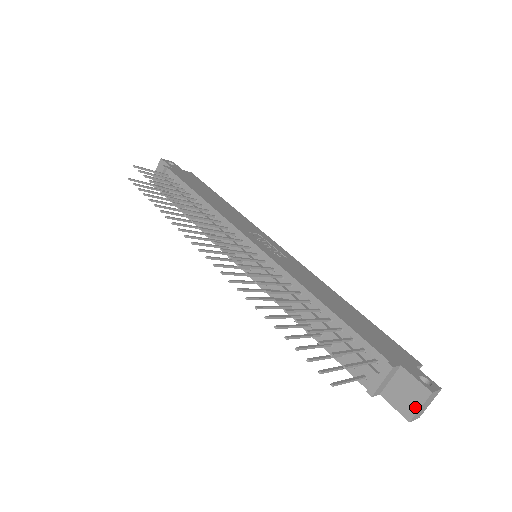
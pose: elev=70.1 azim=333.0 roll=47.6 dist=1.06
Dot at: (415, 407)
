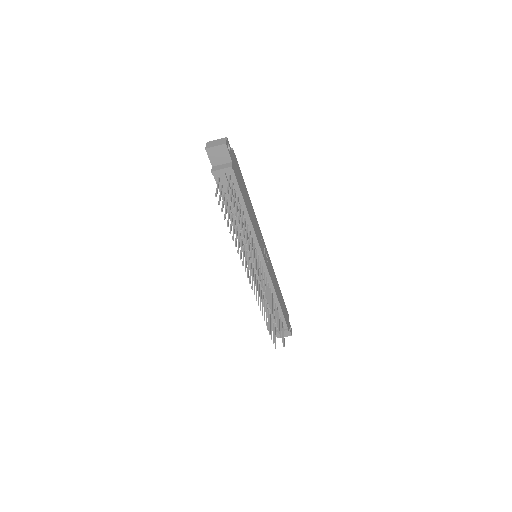
Dot at: occluded
